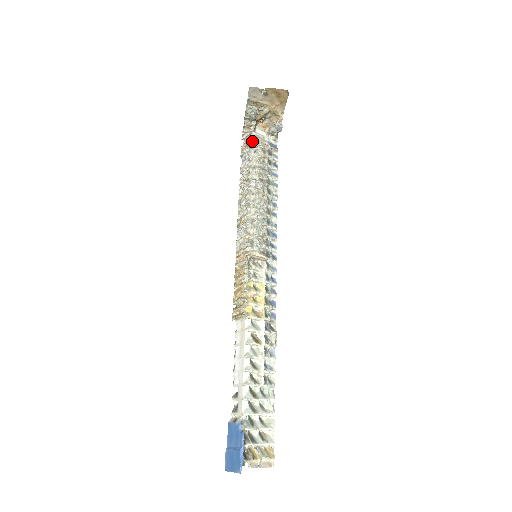
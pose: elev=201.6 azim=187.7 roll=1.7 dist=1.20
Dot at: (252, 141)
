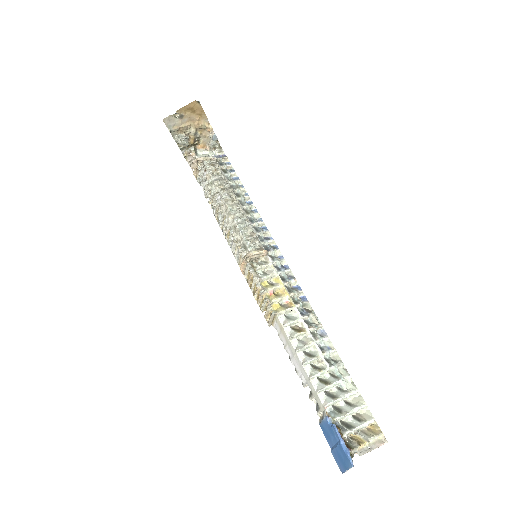
Dot at: (198, 164)
